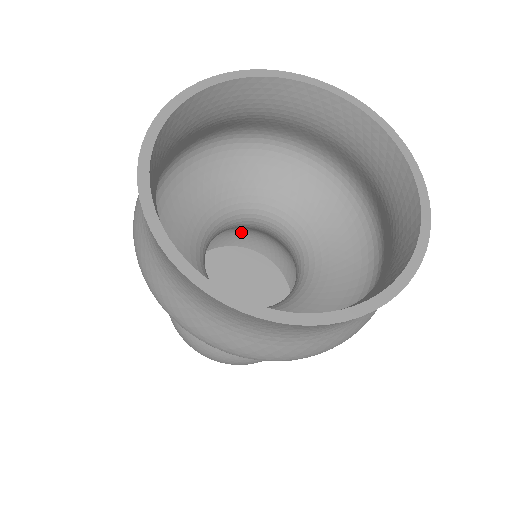
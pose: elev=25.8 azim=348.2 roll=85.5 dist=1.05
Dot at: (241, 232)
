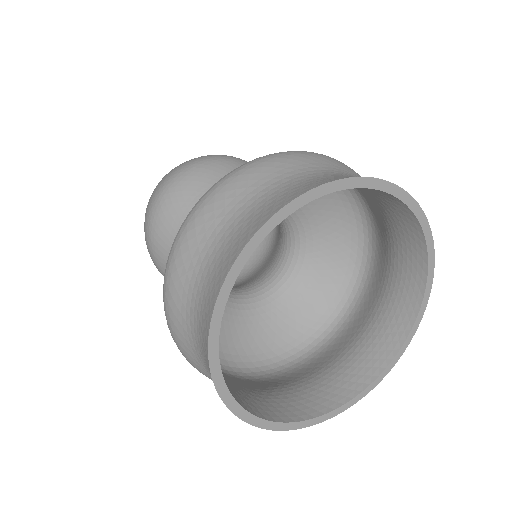
Dot at: occluded
